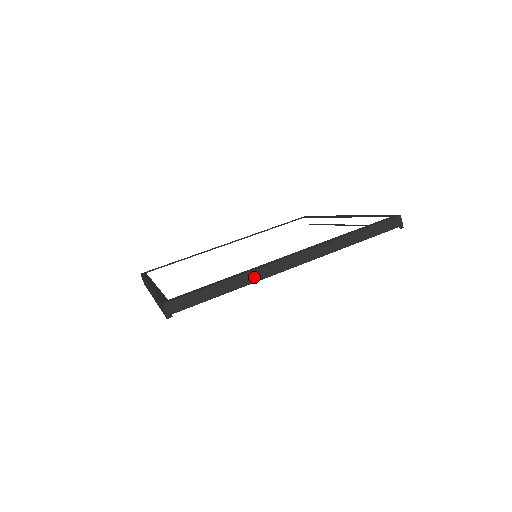
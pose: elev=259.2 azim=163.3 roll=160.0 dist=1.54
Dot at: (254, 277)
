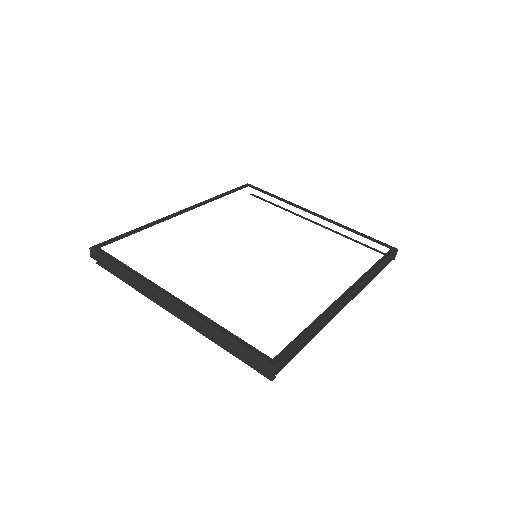
Dot at: (328, 321)
